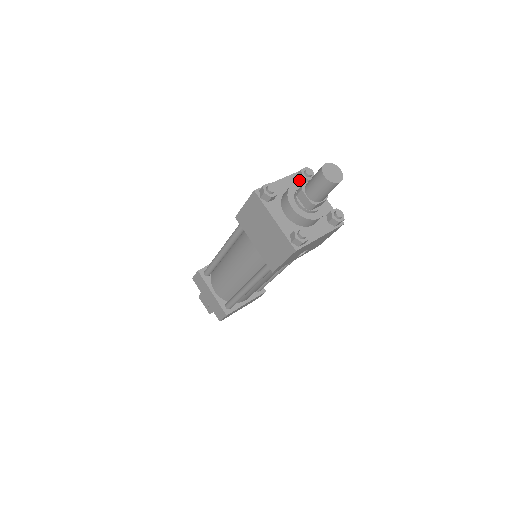
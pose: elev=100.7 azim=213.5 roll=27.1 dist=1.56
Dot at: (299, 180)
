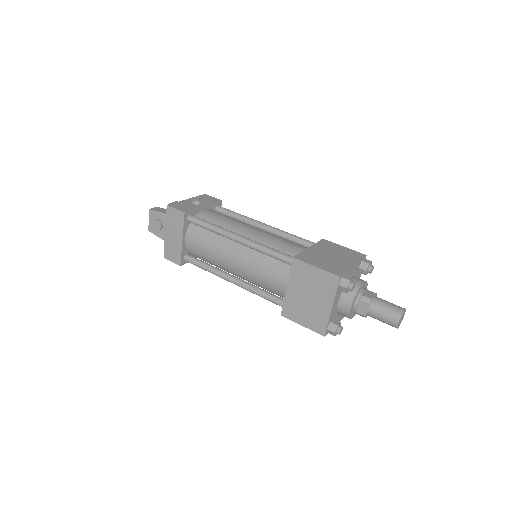
Dot at: (360, 268)
